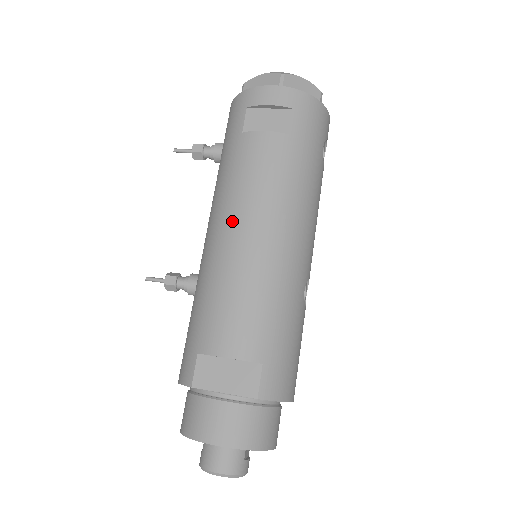
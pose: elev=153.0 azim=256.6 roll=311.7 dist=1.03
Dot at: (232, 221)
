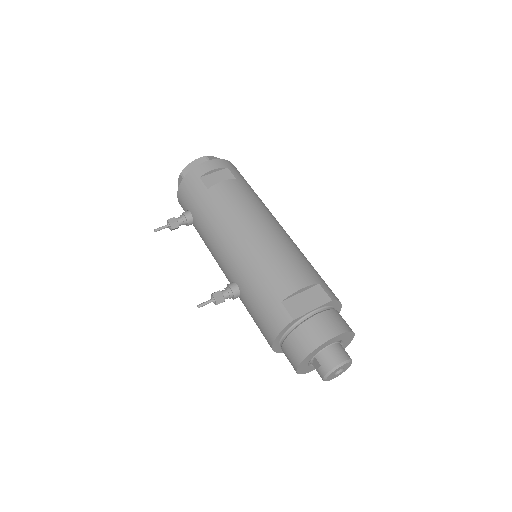
Dot at: (242, 229)
